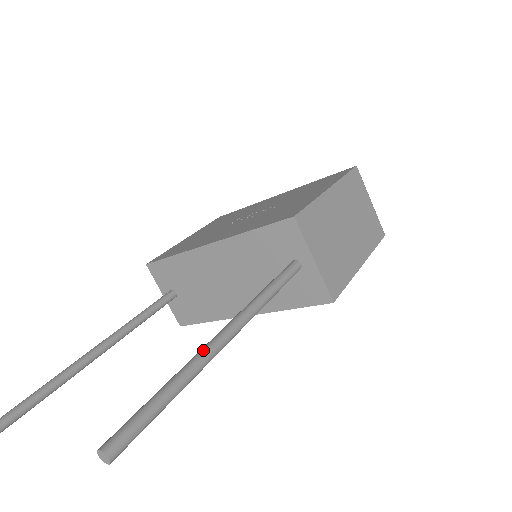
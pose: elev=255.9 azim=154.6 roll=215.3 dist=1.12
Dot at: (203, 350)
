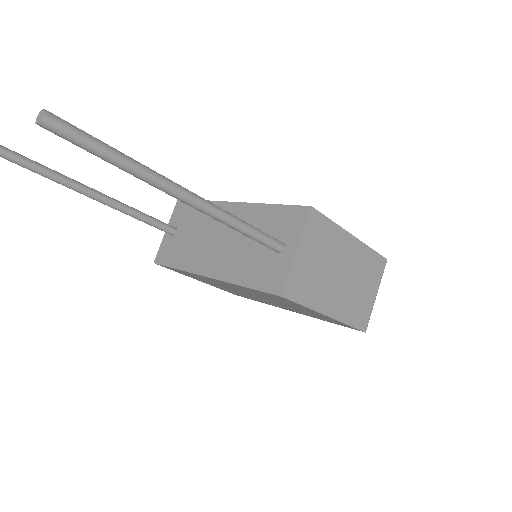
Dot at: occluded
